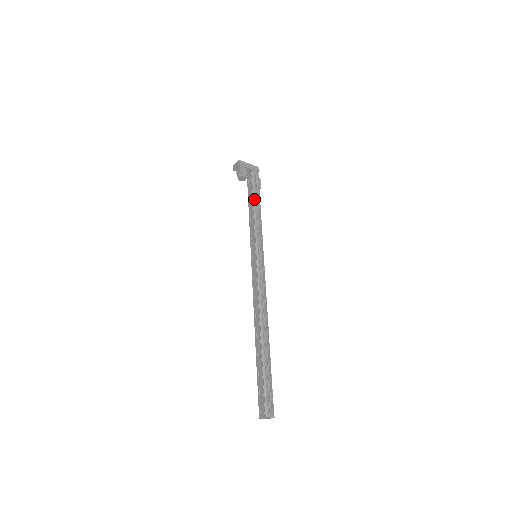
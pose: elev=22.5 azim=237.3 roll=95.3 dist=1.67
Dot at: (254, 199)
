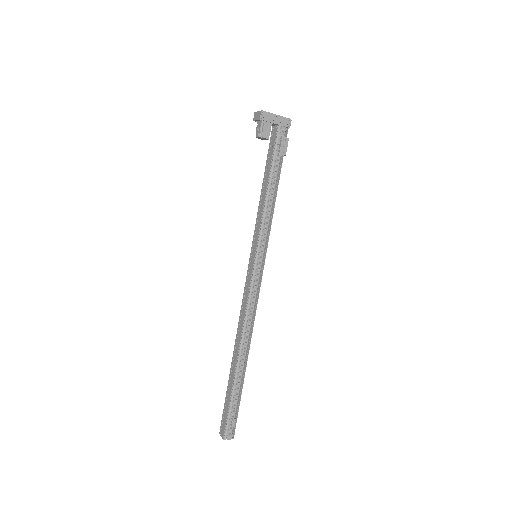
Dot at: (271, 175)
